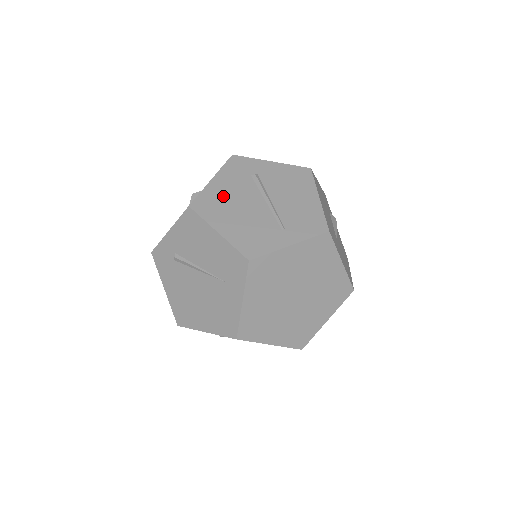
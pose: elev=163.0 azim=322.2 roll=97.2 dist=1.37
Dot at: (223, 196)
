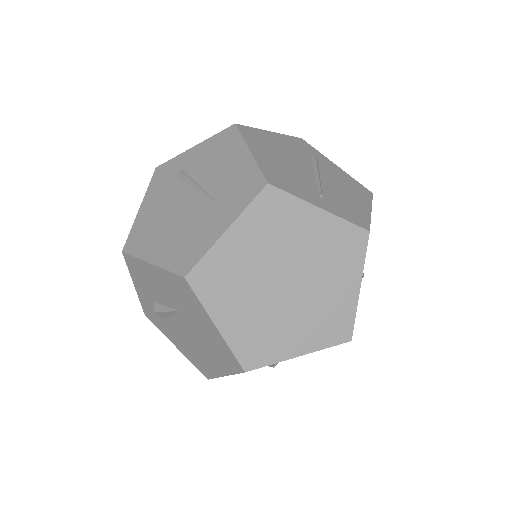
Dot at: (274, 143)
